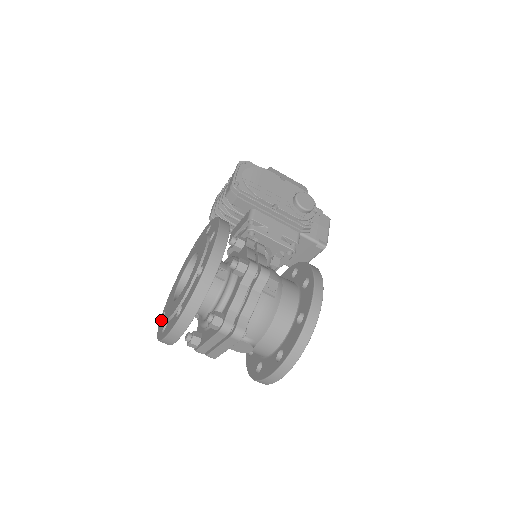
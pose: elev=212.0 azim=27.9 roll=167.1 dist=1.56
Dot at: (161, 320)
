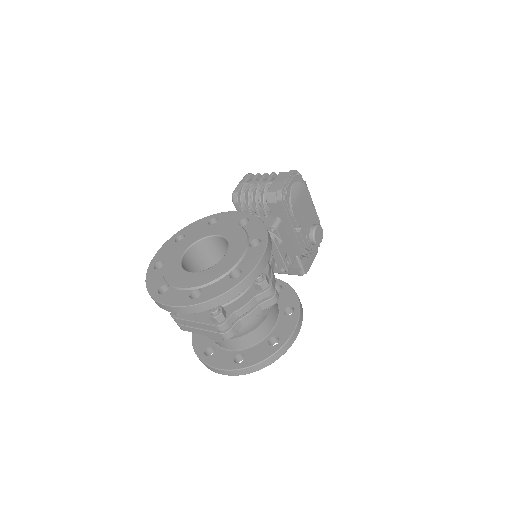
Dot at: (152, 269)
